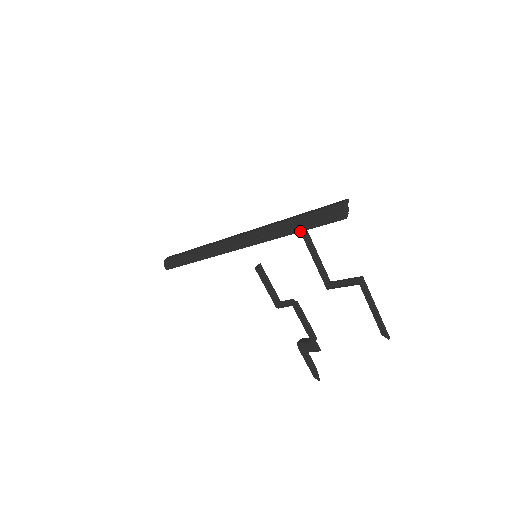
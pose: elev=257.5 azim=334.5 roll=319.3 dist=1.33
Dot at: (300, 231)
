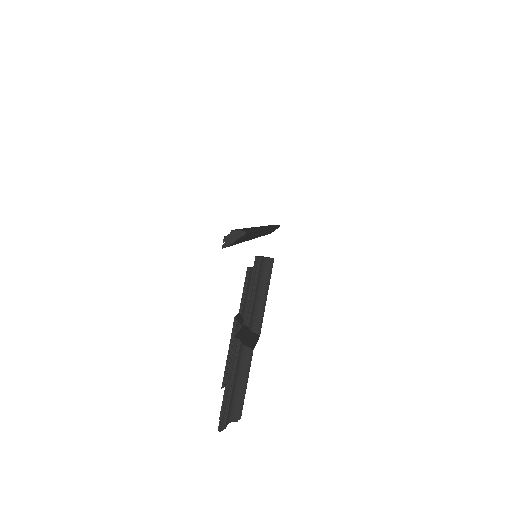
Dot at: occluded
